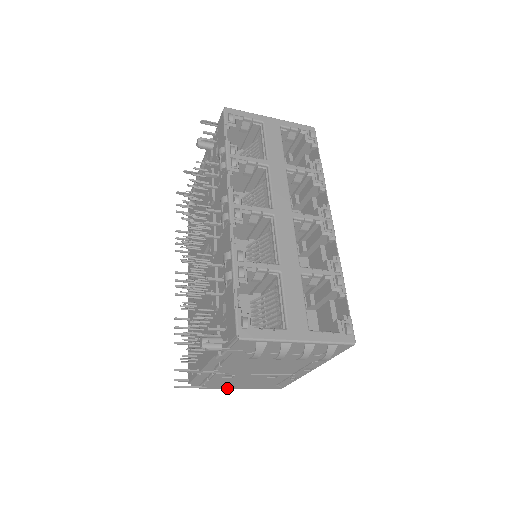
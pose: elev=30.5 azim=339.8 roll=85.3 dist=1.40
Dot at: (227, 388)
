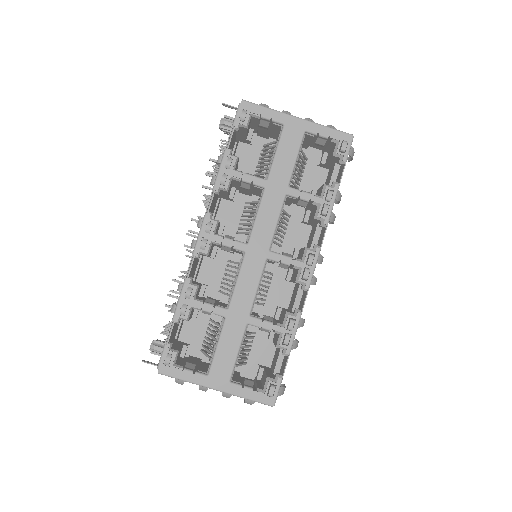
Dot at: occluded
